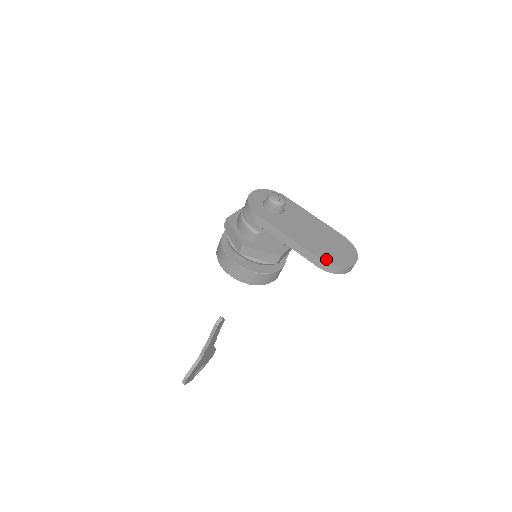
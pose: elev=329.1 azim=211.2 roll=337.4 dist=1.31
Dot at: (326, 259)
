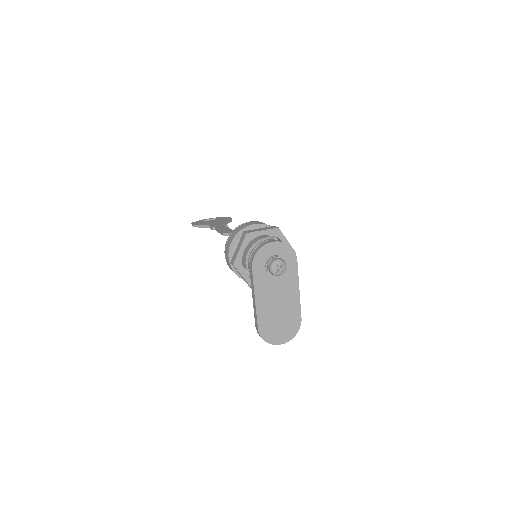
Dot at: (262, 330)
